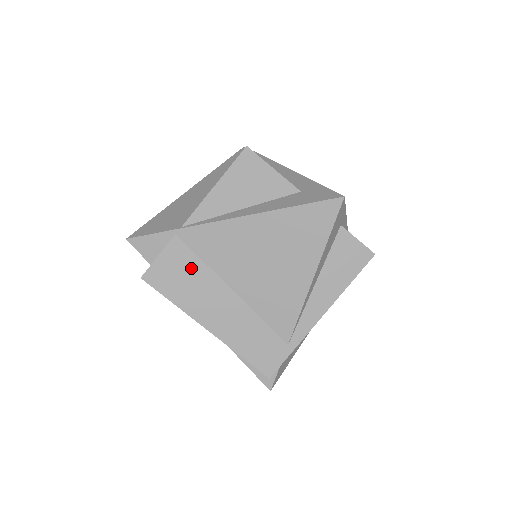
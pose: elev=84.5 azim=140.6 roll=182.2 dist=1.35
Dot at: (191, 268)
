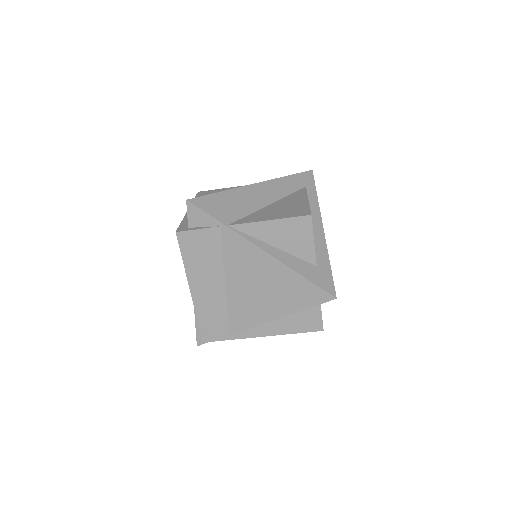
Dot at: (212, 252)
